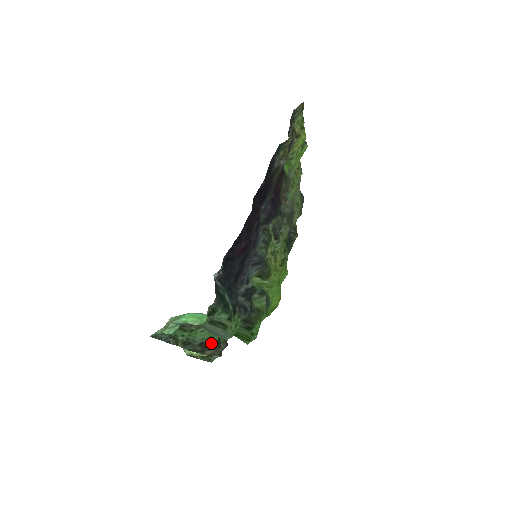
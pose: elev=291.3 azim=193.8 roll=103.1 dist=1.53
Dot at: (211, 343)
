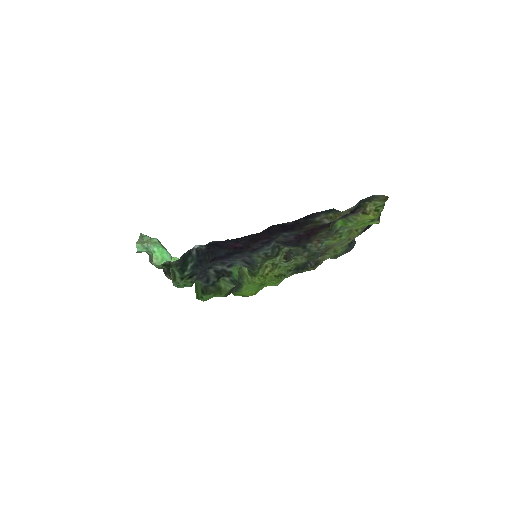
Dot at: occluded
